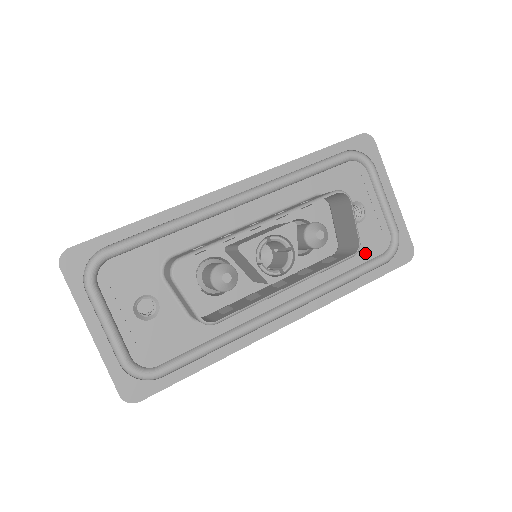
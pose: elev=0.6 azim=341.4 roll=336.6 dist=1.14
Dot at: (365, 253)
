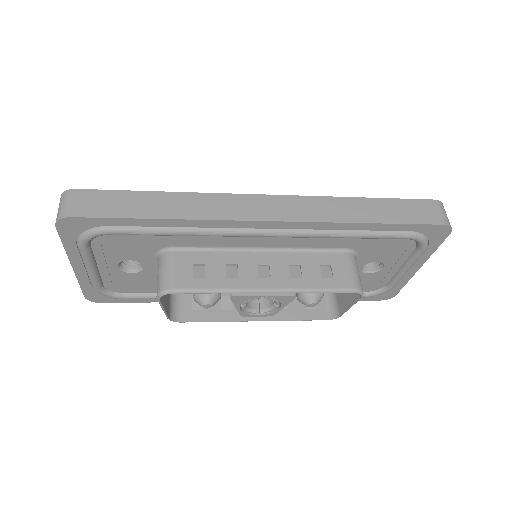
Dot at: occluded
